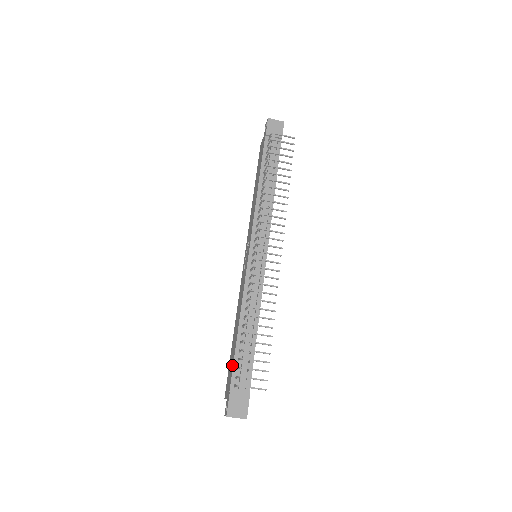
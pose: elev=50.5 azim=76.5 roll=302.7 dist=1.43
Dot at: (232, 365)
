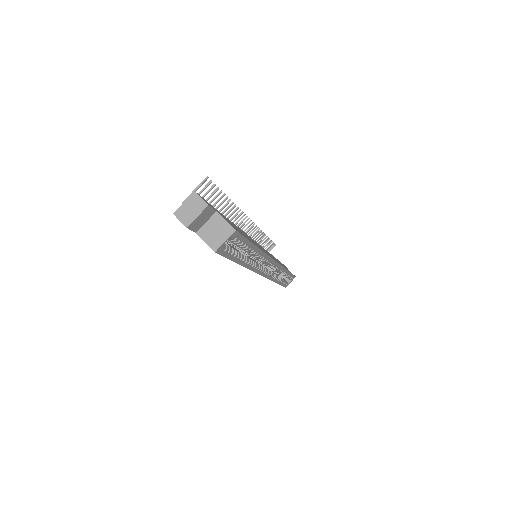
Dot at: occluded
